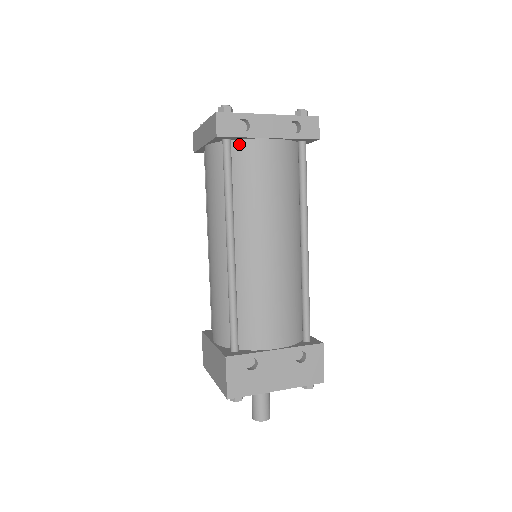
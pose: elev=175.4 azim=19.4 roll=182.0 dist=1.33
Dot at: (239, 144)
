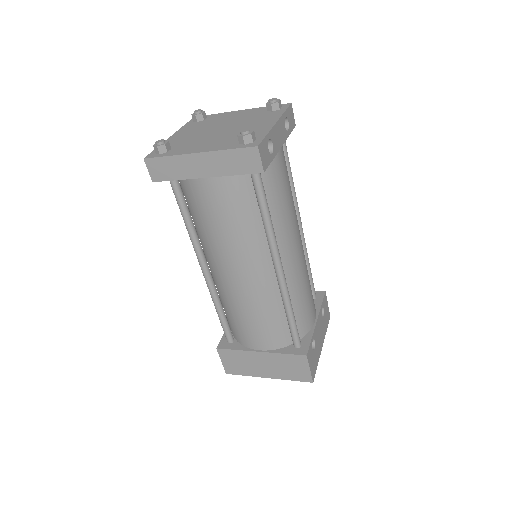
Dot at: occluded
